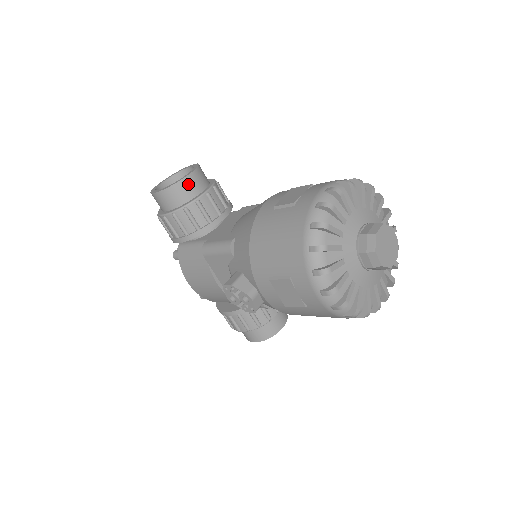
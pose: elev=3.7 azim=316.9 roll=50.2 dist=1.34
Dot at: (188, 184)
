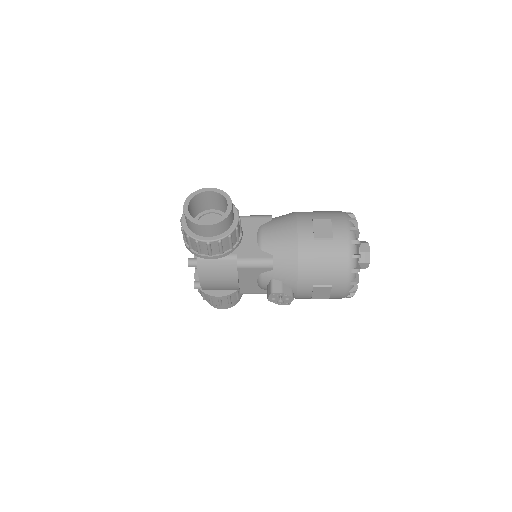
Dot at: (231, 215)
